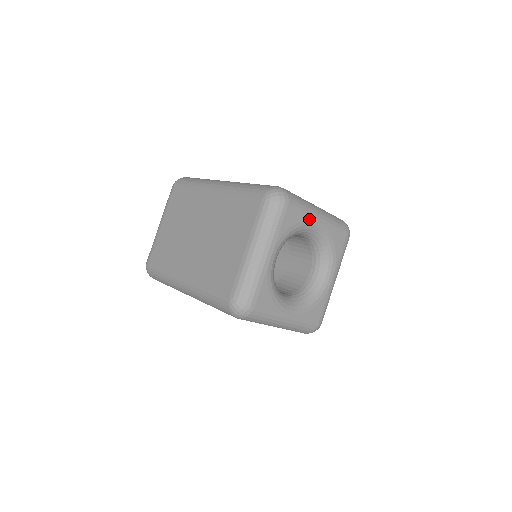
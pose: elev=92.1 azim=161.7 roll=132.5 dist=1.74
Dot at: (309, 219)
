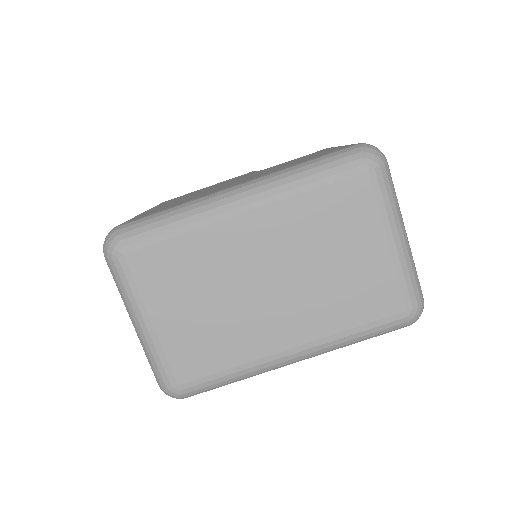
Dot at: occluded
